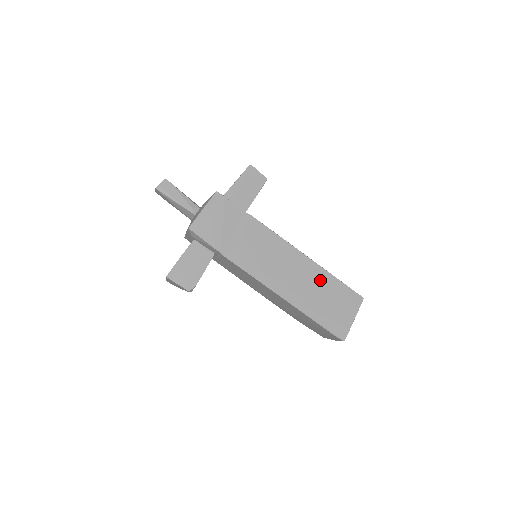
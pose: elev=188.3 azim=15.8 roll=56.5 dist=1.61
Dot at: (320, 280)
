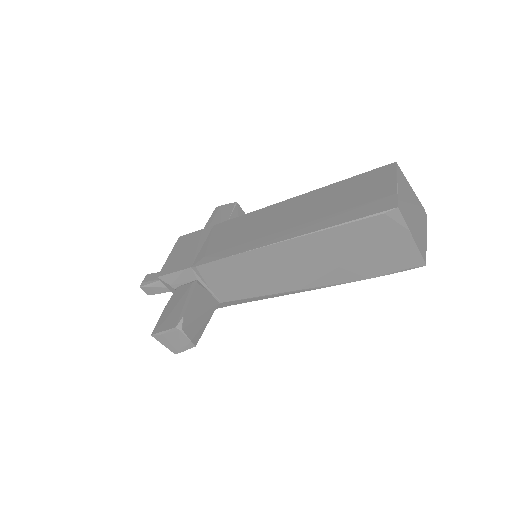
Dot at: (321, 197)
